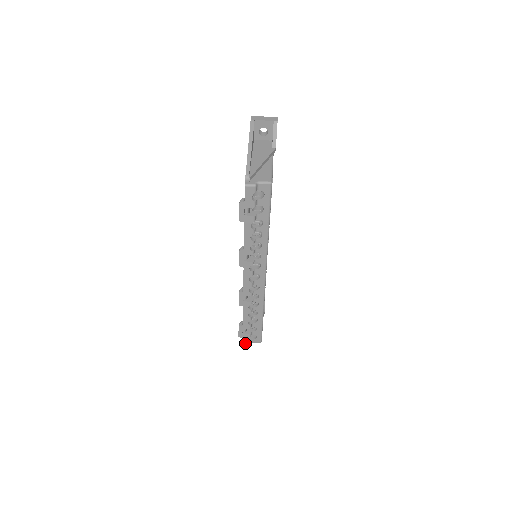
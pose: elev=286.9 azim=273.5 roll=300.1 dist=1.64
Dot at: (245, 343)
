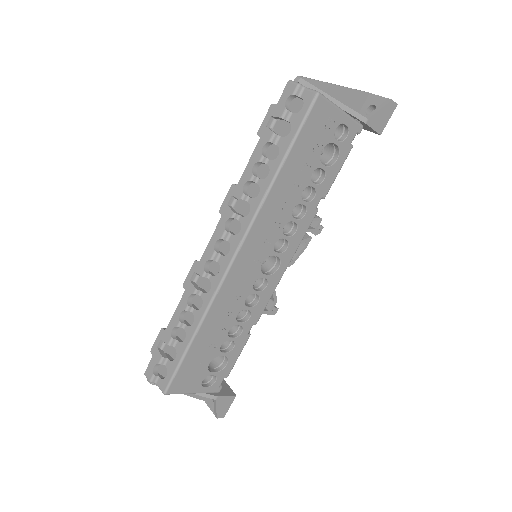
Dot at: (149, 371)
